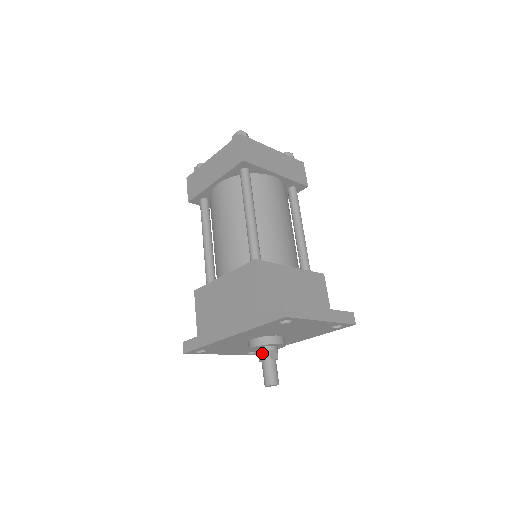
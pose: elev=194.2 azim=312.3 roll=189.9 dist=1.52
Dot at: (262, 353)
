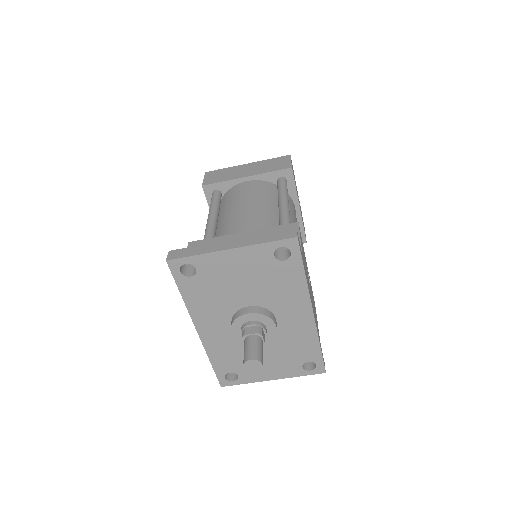
Dot at: occluded
